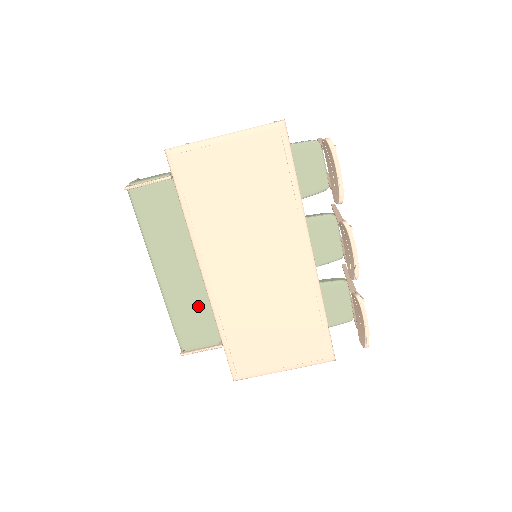
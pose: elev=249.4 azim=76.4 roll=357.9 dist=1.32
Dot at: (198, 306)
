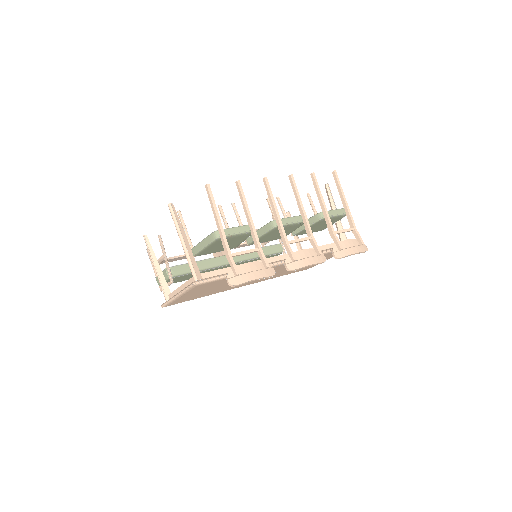
Dot at: occluded
